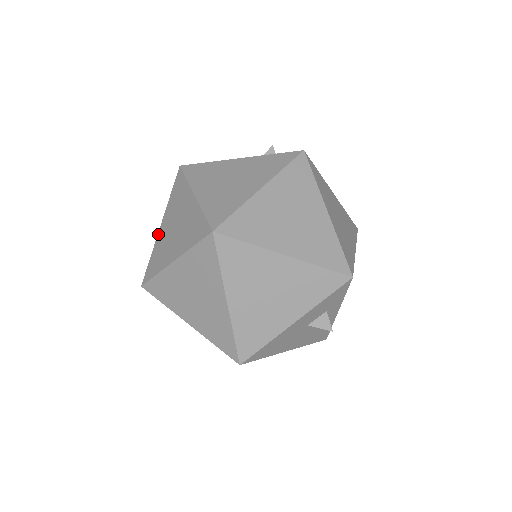
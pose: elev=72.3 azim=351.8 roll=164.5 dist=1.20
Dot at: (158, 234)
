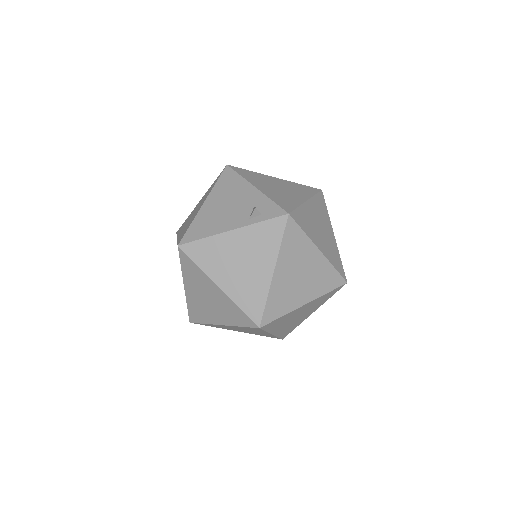
Dot at: (186, 293)
